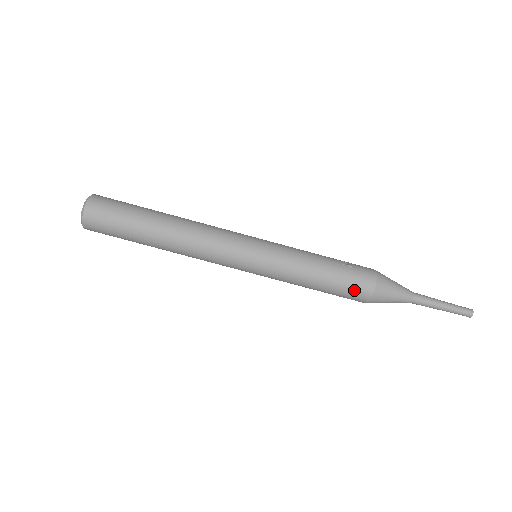
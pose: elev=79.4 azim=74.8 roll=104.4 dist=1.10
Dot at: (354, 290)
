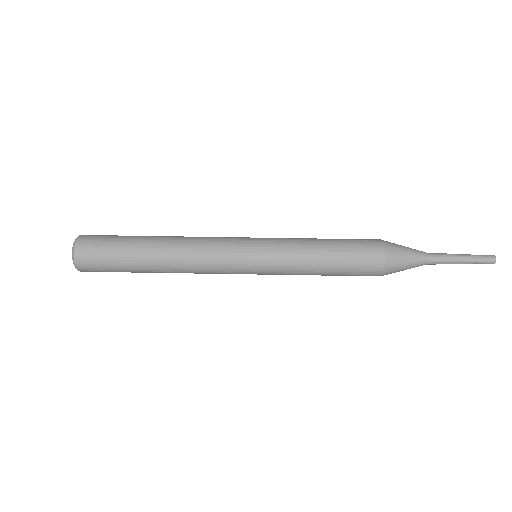
Dot at: (364, 248)
